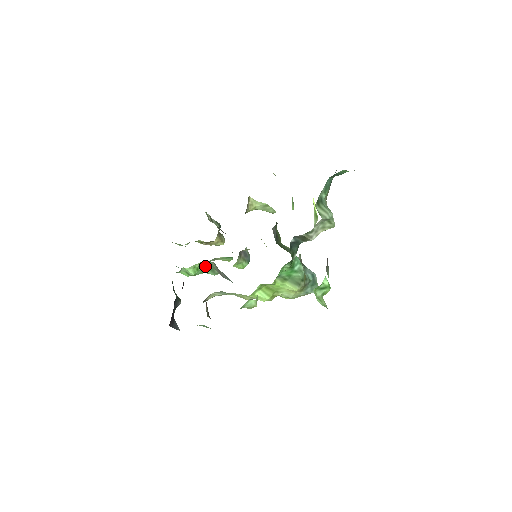
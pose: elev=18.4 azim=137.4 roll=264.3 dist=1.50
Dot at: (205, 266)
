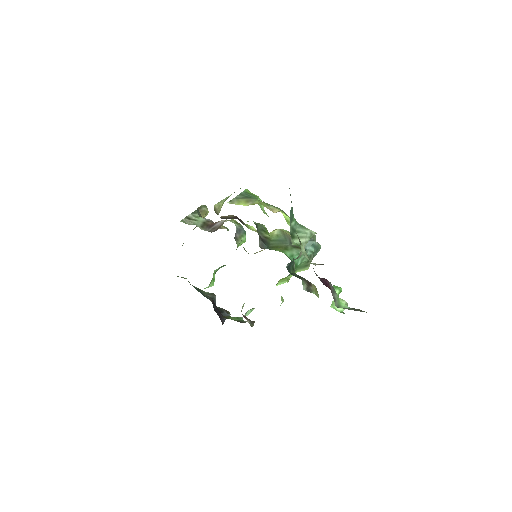
Dot at: (216, 270)
